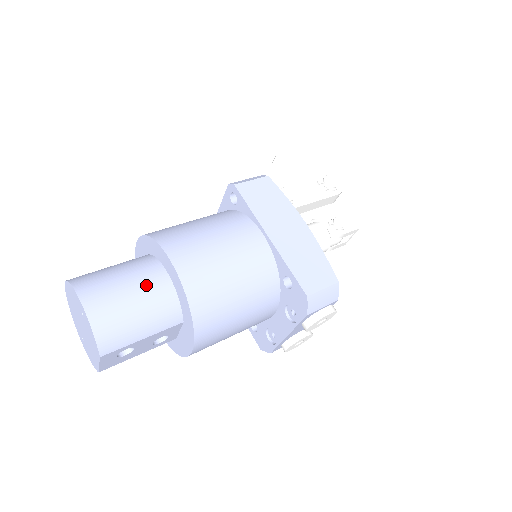
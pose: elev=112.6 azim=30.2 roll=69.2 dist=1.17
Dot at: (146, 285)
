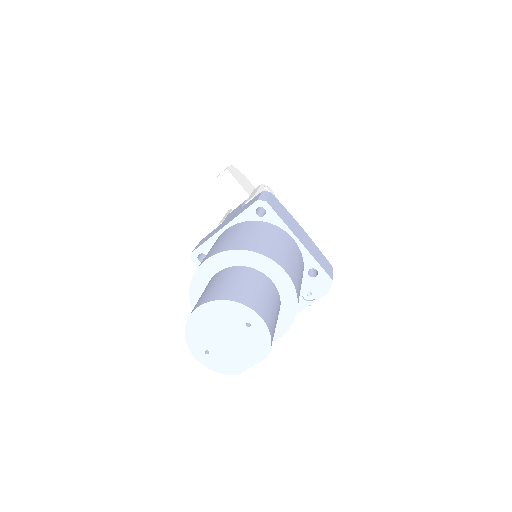
Dot at: (270, 291)
